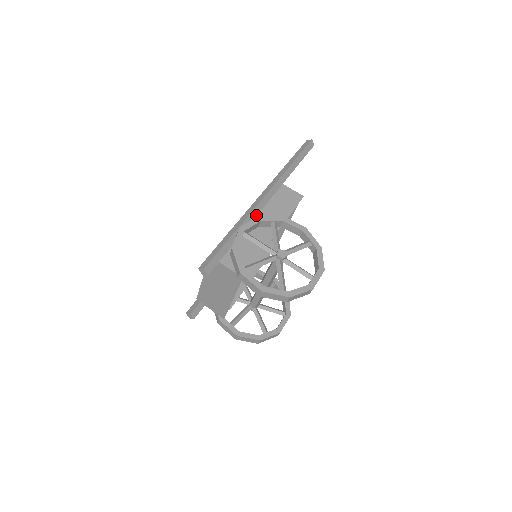
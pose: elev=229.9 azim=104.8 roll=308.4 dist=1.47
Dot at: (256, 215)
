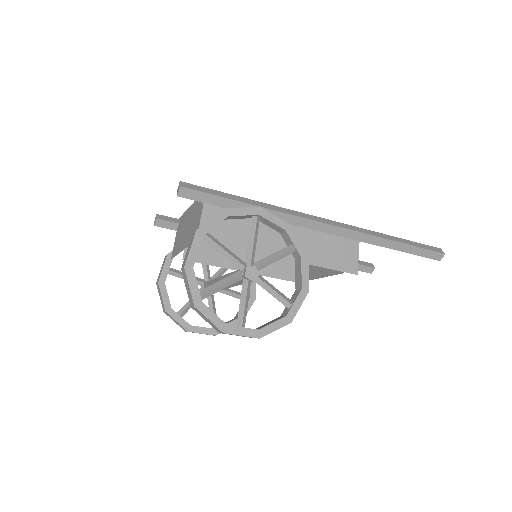
Dot at: (294, 224)
